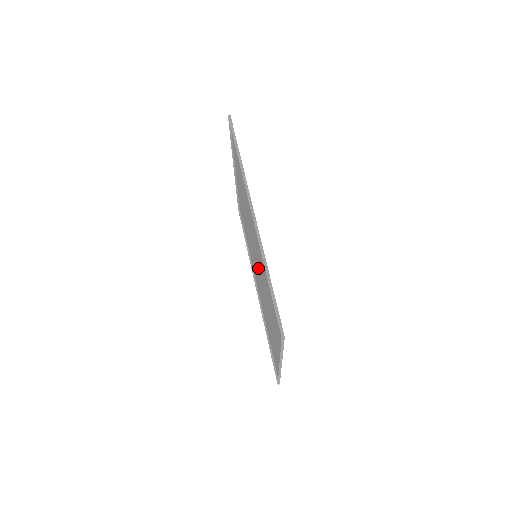
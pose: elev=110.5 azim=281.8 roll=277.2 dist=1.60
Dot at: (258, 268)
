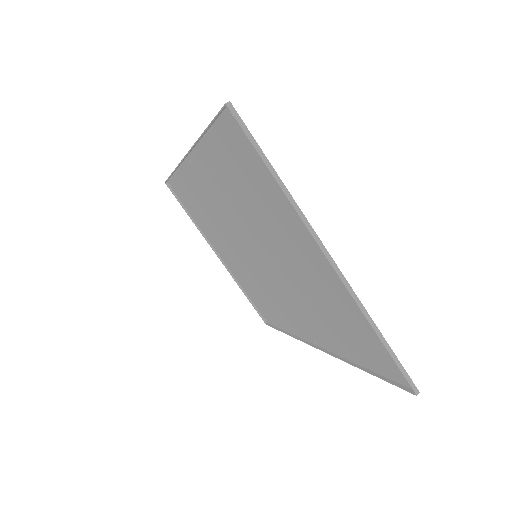
Dot at: (263, 259)
